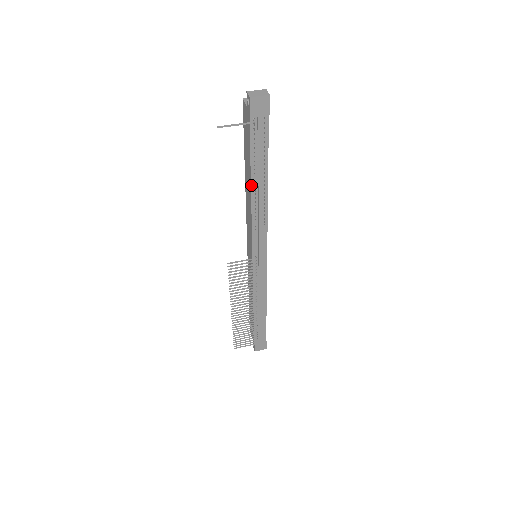
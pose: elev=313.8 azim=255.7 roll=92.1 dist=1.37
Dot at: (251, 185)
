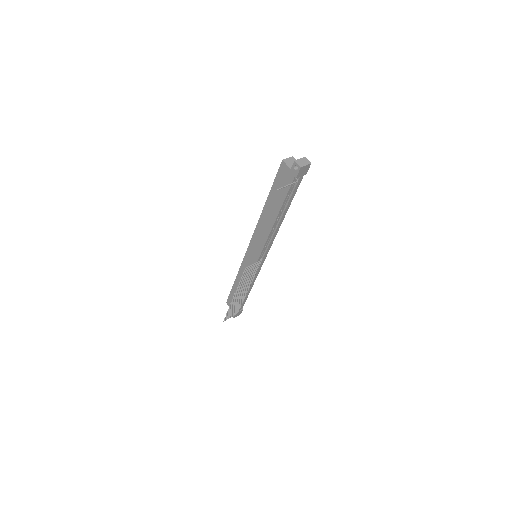
Dot at: (277, 216)
